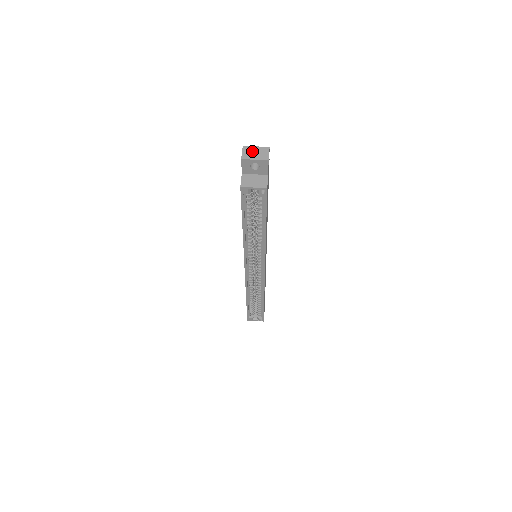
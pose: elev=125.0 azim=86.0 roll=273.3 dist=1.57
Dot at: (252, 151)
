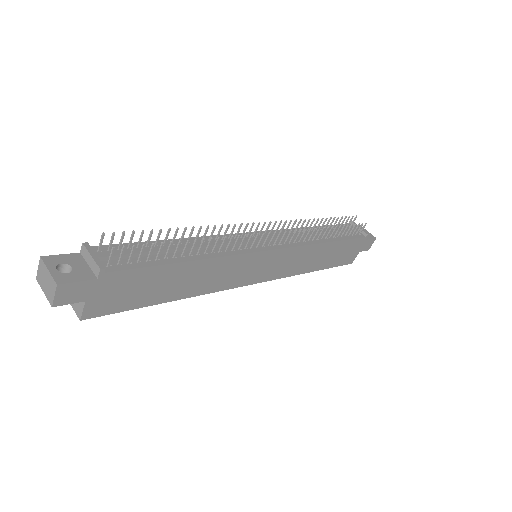
Dot at: (44, 275)
